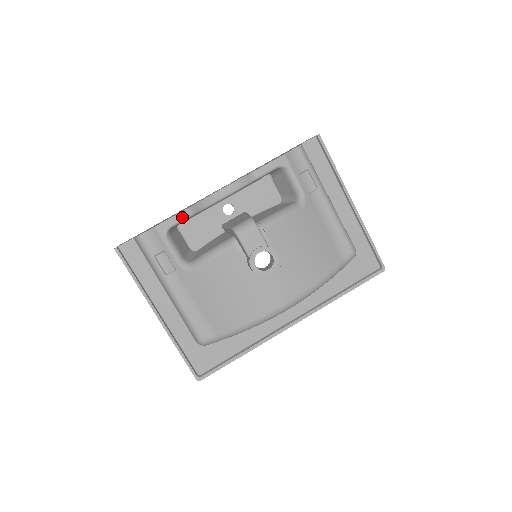
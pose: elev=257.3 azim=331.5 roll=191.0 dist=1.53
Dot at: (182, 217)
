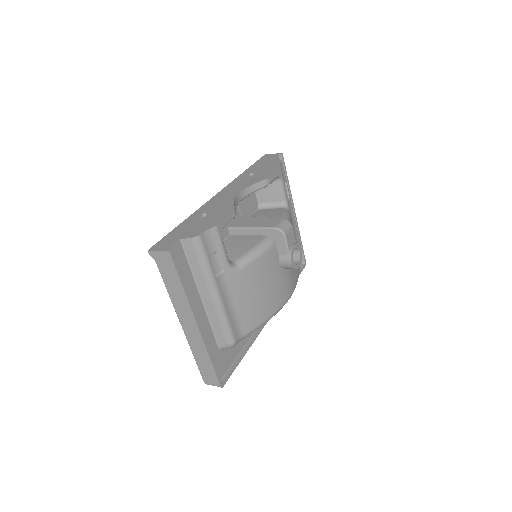
Dot at: (232, 217)
